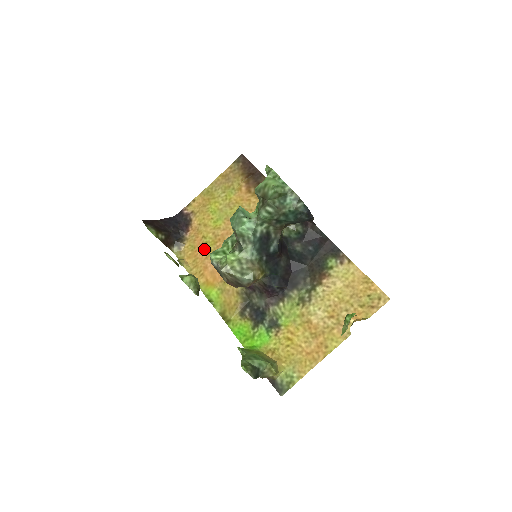
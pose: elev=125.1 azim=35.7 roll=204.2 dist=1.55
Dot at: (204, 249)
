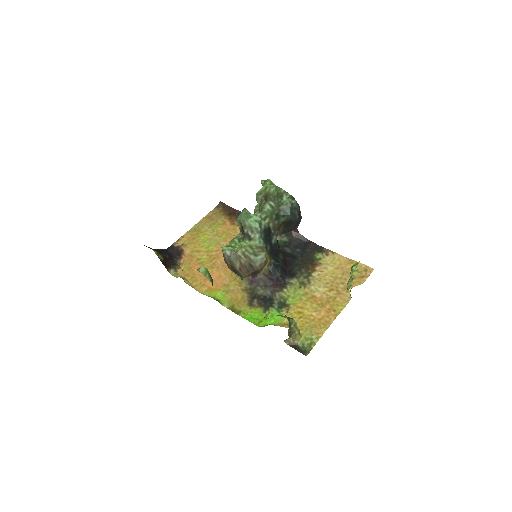
Dot at: (201, 267)
